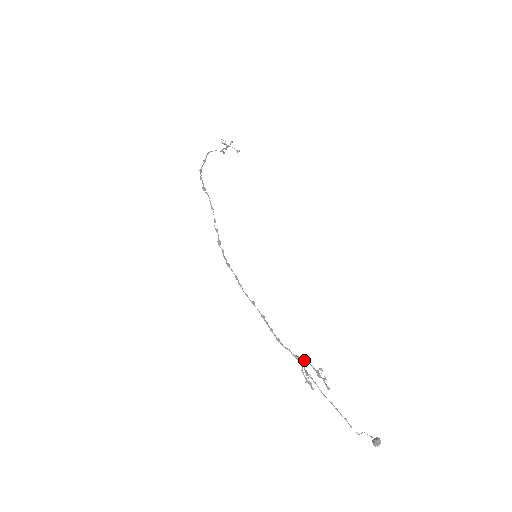
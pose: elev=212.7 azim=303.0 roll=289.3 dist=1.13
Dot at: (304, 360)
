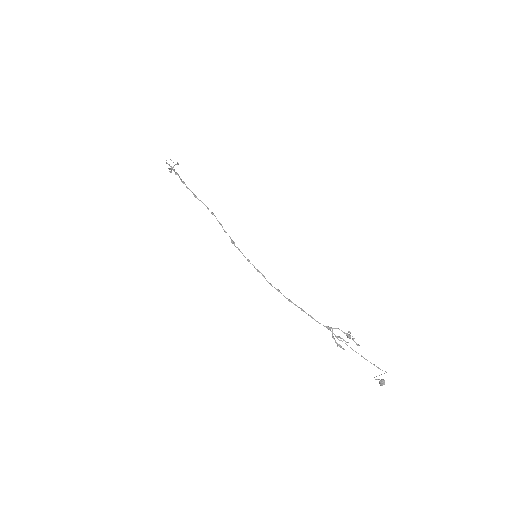
Dot at: (334, 328)
